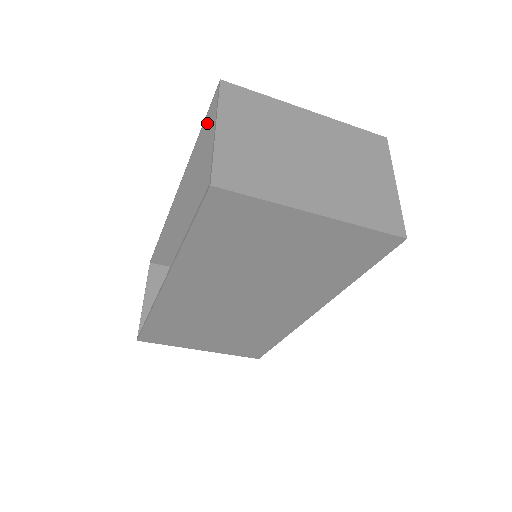
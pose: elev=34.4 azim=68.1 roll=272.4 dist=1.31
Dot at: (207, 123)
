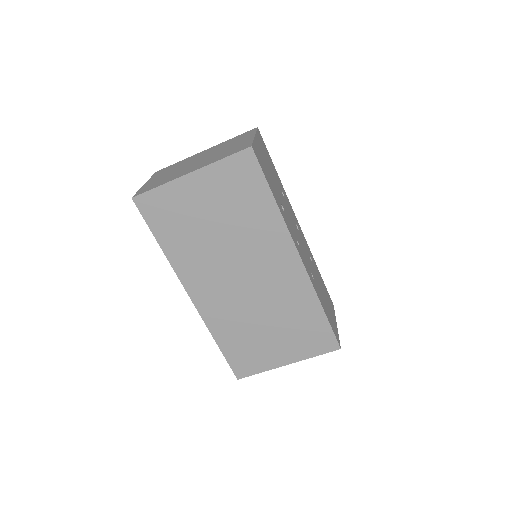
Dot at: occluded
